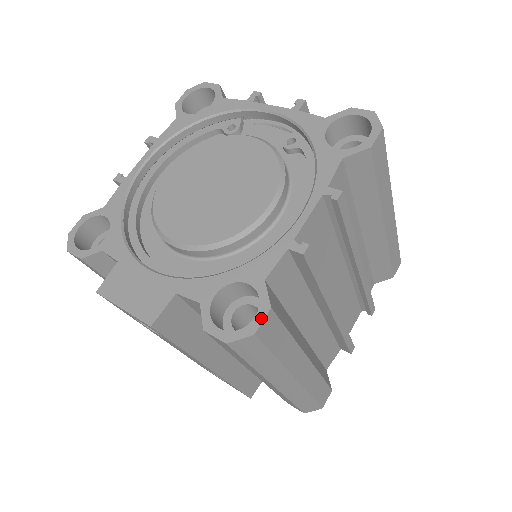
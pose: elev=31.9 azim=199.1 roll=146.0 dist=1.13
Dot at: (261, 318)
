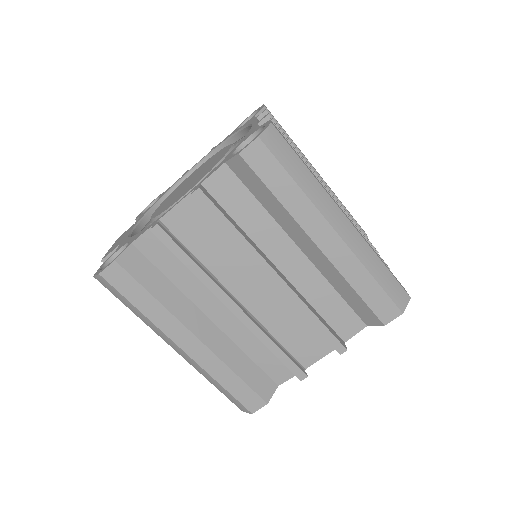
Dot at: (108, 265)
